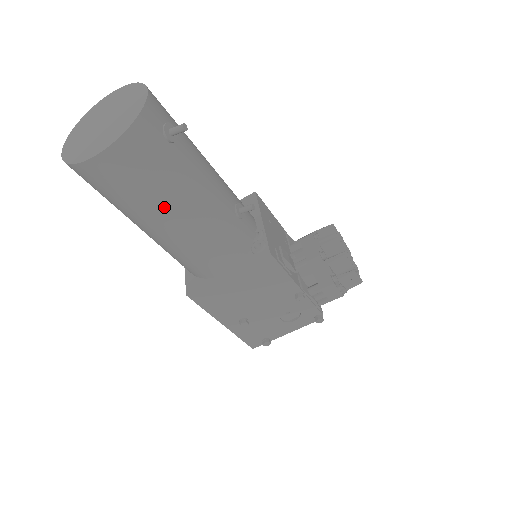
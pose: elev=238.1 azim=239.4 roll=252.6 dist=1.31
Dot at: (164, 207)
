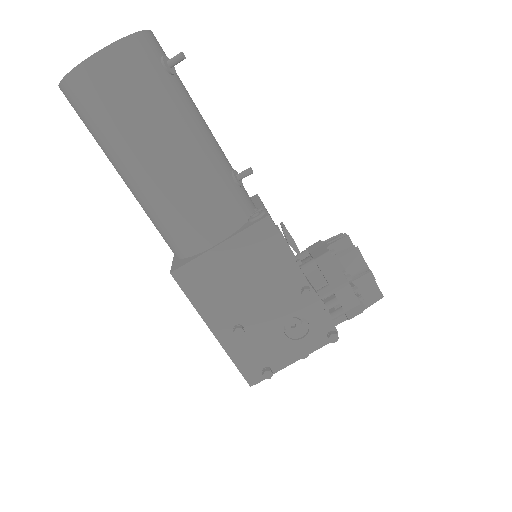
Dot at: (153, 134)
